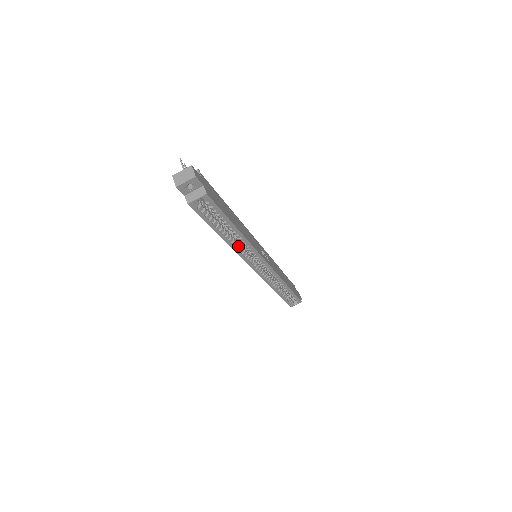
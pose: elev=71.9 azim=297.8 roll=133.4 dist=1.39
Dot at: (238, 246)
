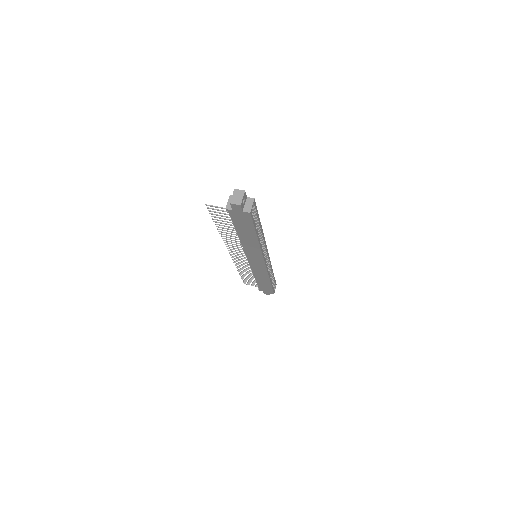
Dot at: occluded
